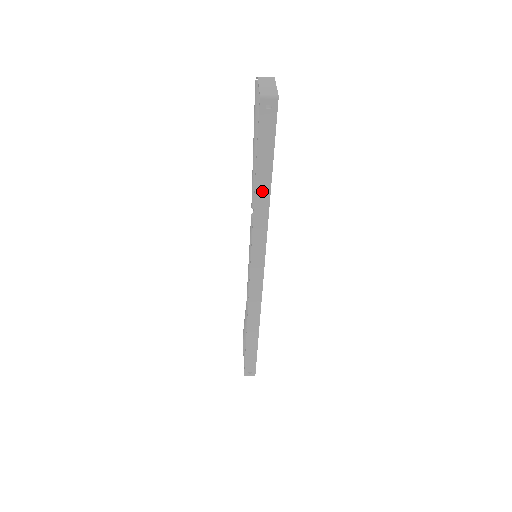
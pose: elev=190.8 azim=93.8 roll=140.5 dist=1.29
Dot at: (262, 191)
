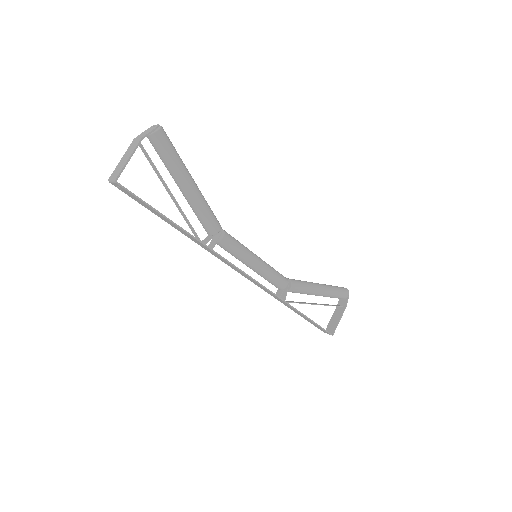
Dot at: (183, 232)
